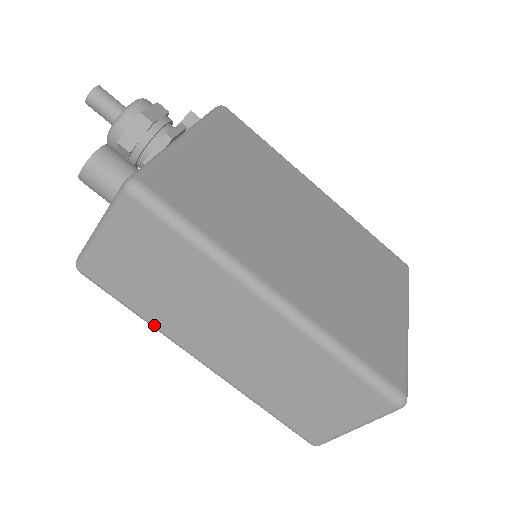
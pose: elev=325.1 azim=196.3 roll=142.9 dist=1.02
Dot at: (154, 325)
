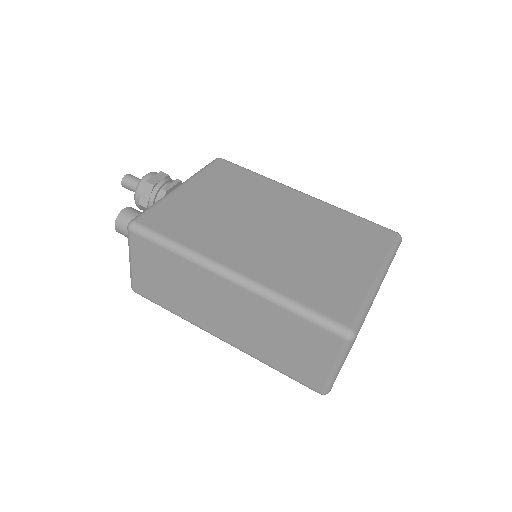
Dot at: (183, 317)
